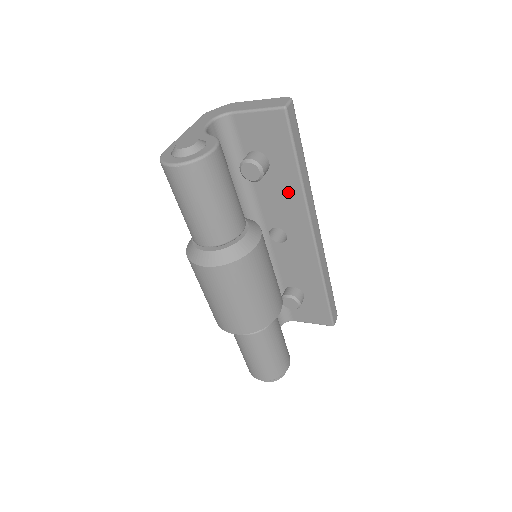
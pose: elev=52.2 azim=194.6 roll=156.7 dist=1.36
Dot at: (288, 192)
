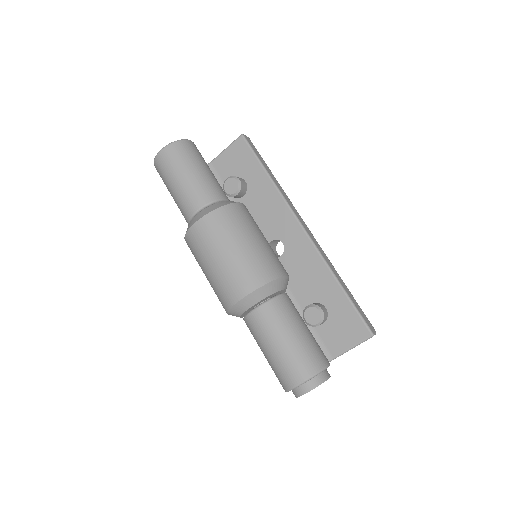
Dot at: (267, 198)
